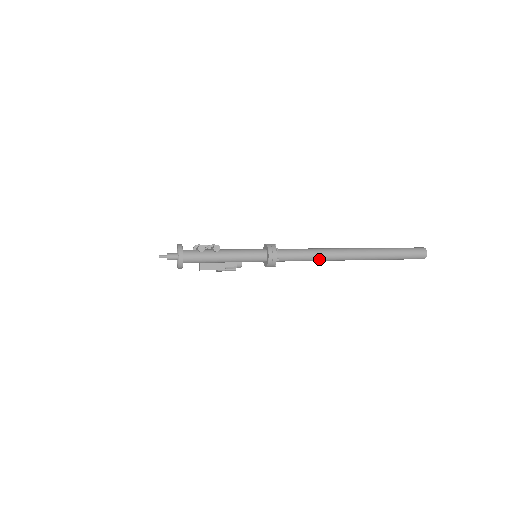
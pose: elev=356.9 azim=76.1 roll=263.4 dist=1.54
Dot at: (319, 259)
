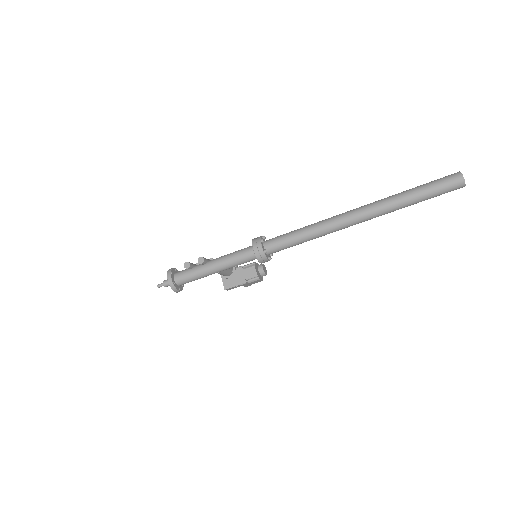
Dot at: (316, 235)
